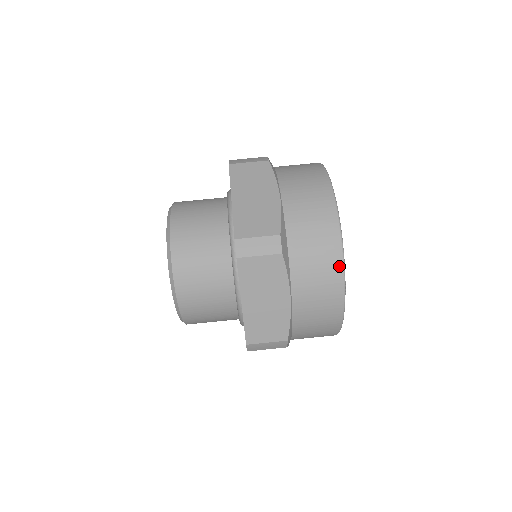
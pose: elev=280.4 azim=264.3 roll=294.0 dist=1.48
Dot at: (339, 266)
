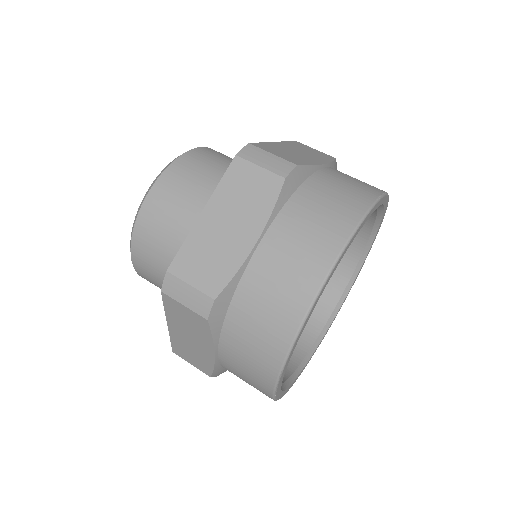
Dot at: (275, 368)
